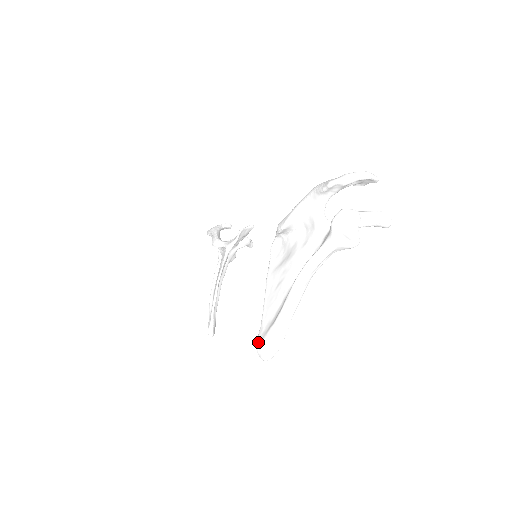
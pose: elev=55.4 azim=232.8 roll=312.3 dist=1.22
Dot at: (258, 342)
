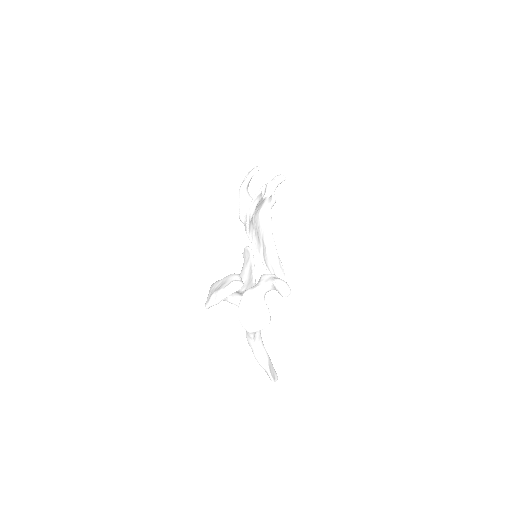
Dot at: occluded
